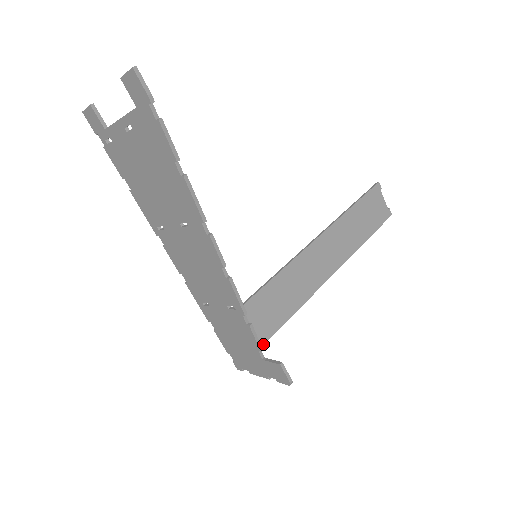
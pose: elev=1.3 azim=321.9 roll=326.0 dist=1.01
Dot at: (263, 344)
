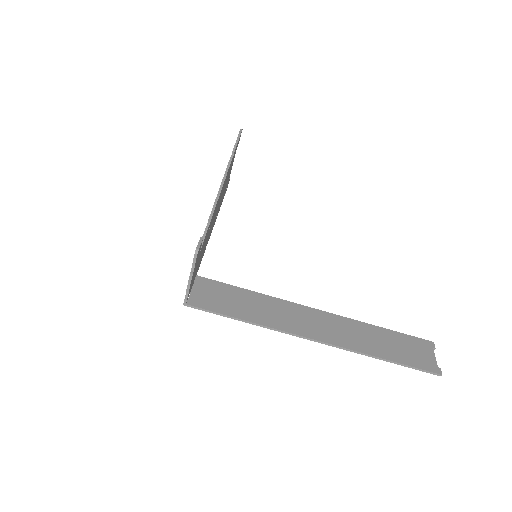
Dot at: (217, 312)
